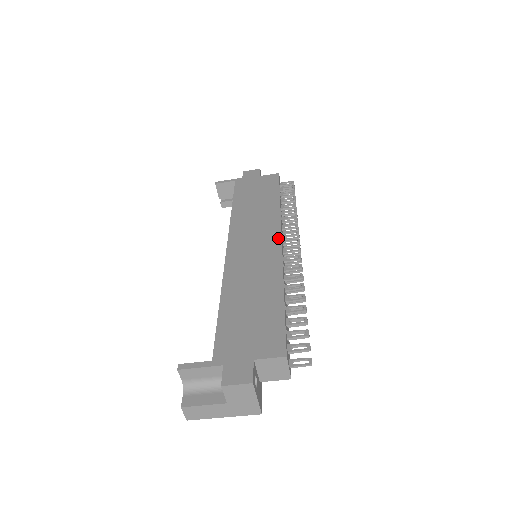
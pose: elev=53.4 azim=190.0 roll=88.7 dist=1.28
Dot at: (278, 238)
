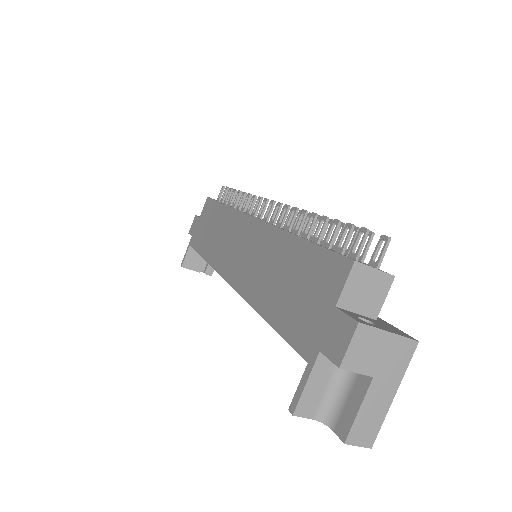
Dot at: (249, 220)
